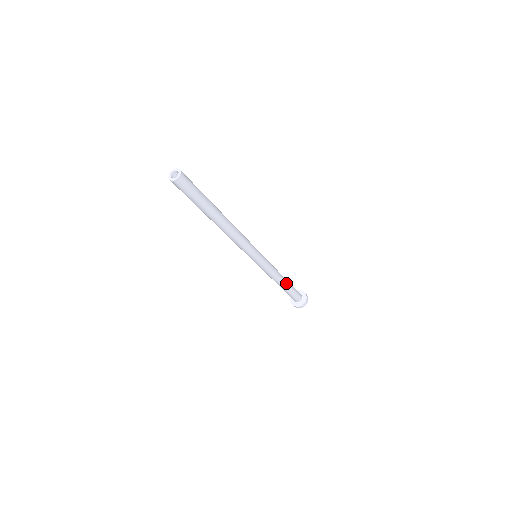
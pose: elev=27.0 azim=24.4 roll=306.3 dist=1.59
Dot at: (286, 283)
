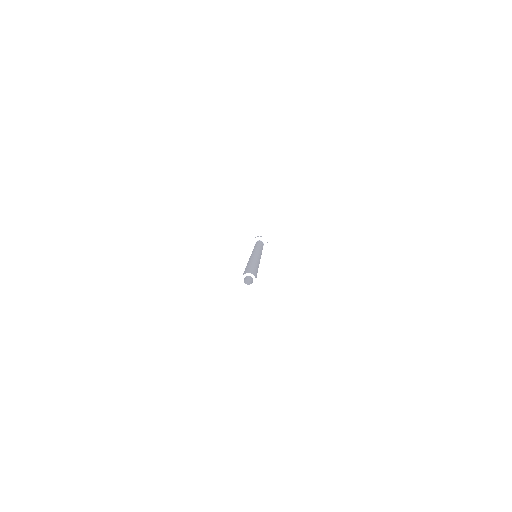
Dot at: occluded
